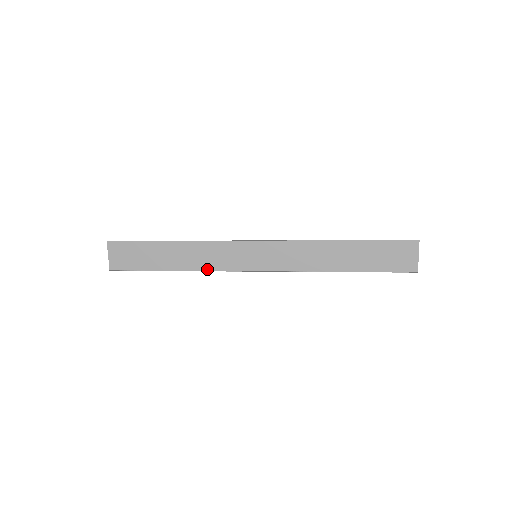
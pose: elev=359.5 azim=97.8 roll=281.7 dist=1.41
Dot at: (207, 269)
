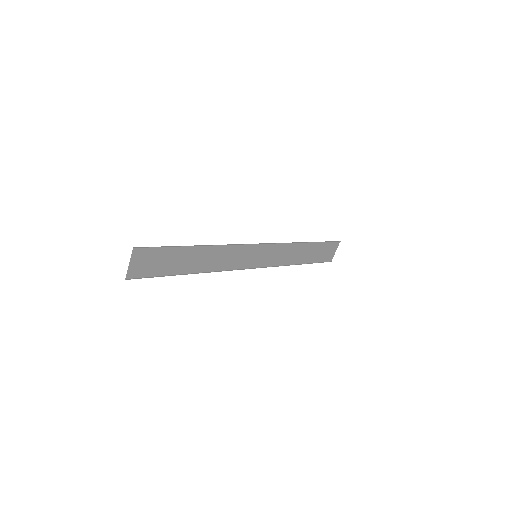
Dot at: (218, 269)
